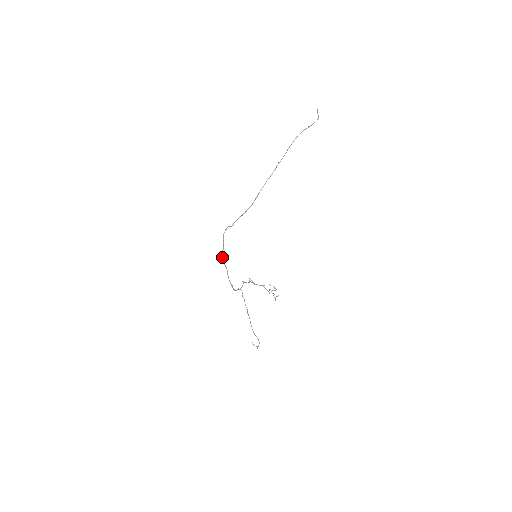
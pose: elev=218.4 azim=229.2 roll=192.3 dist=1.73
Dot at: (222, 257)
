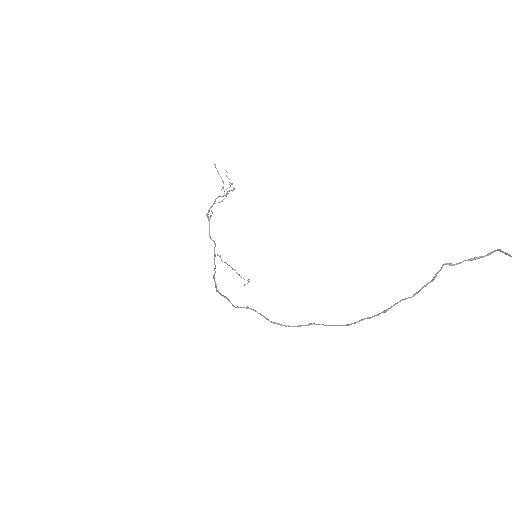
Dot at: occluded
